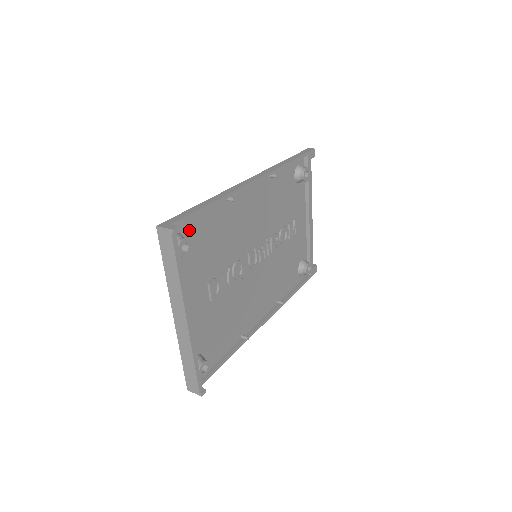
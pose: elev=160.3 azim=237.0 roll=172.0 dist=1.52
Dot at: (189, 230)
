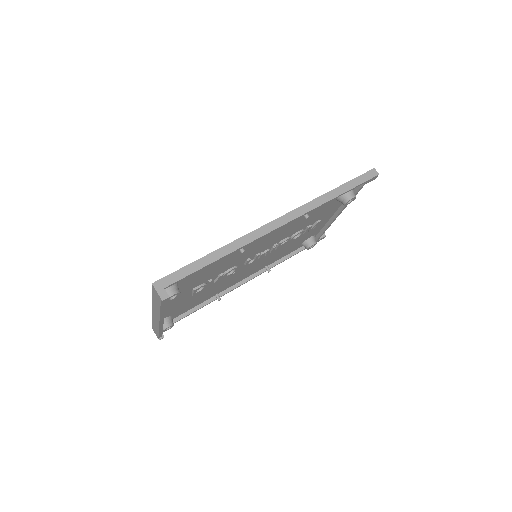
Dot at: occluded
